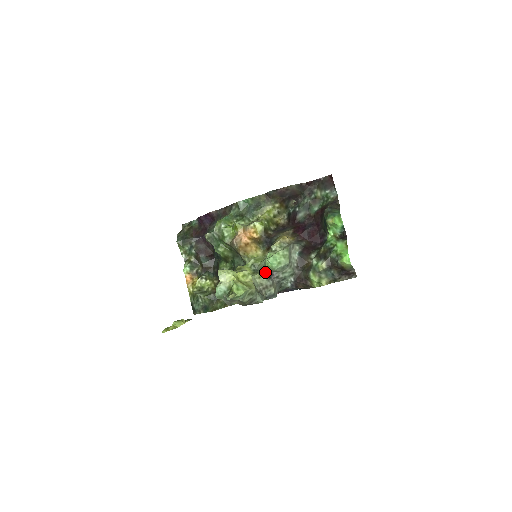
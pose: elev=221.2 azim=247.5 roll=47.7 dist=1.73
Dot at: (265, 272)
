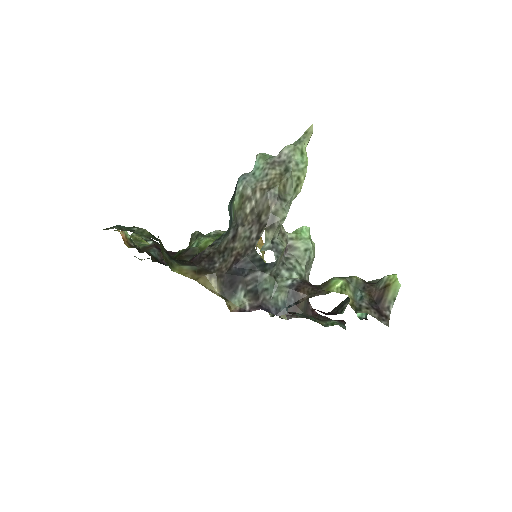
Dot at: occluded
